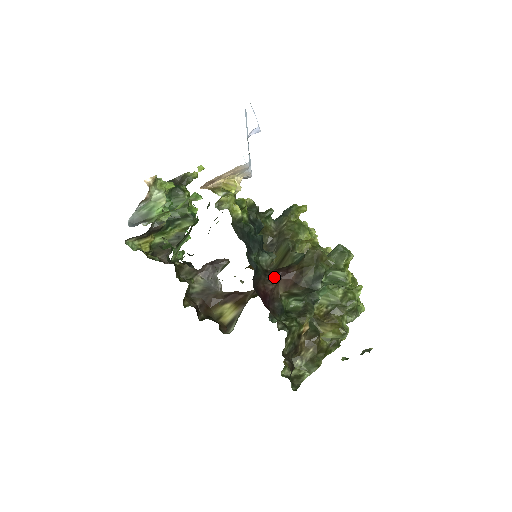
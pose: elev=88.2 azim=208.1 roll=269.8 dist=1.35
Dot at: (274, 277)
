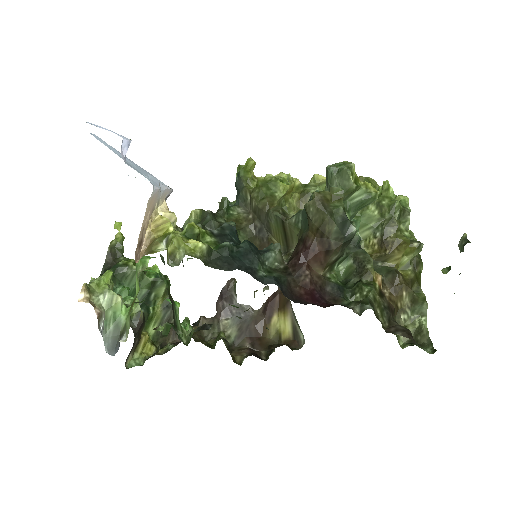
Dot at: (300, 267)
